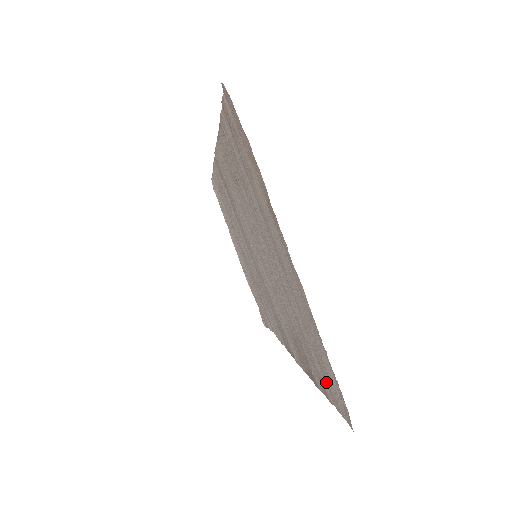
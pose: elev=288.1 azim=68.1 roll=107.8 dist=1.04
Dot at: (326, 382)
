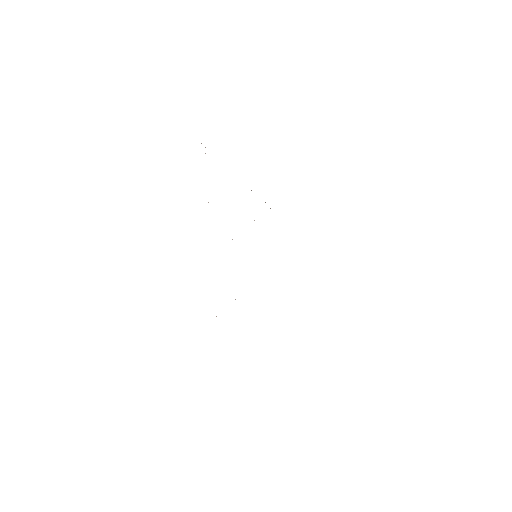
Dot at: occluded
